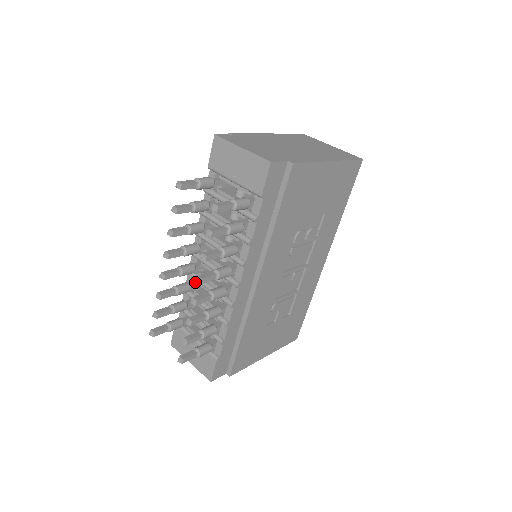
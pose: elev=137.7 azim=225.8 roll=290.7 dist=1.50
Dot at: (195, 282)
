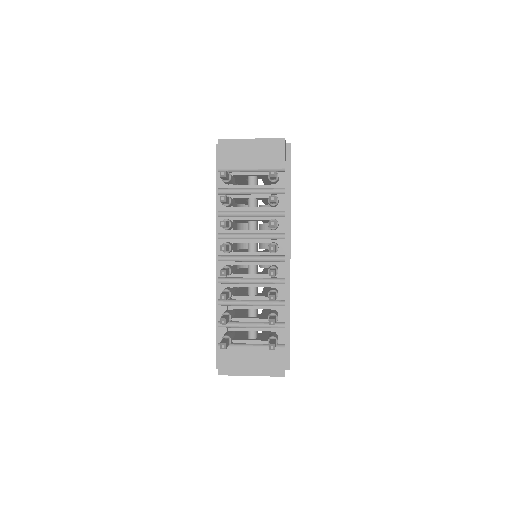
Dot at: occluded
